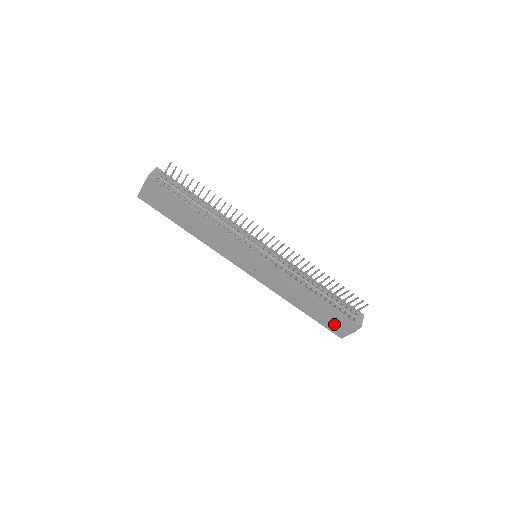
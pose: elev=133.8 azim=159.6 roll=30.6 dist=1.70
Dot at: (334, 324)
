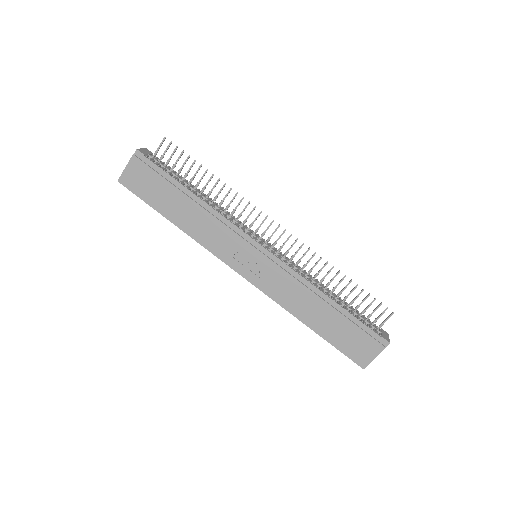
Dot at: (355, 344)
